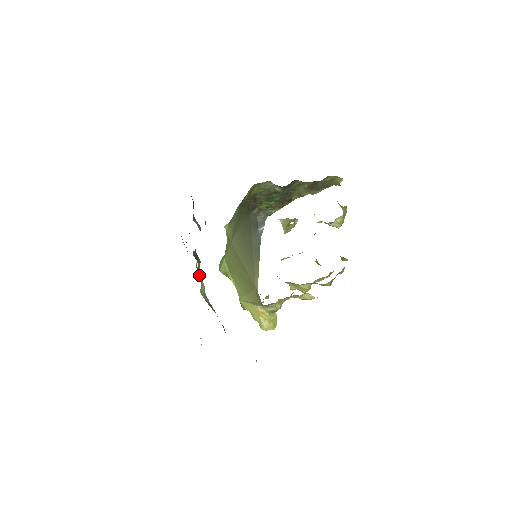
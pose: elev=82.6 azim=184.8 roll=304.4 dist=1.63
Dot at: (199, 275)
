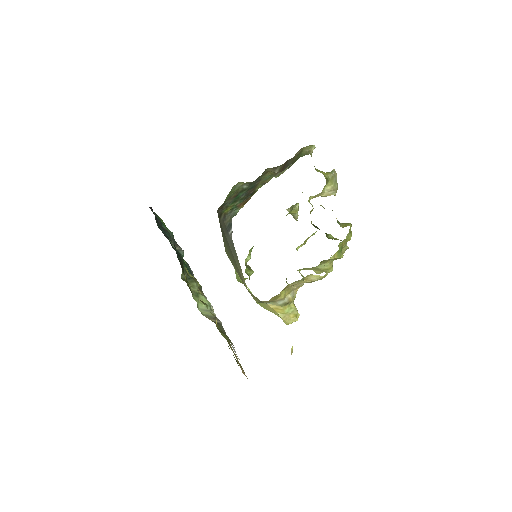
Dot at: (197, 294)
